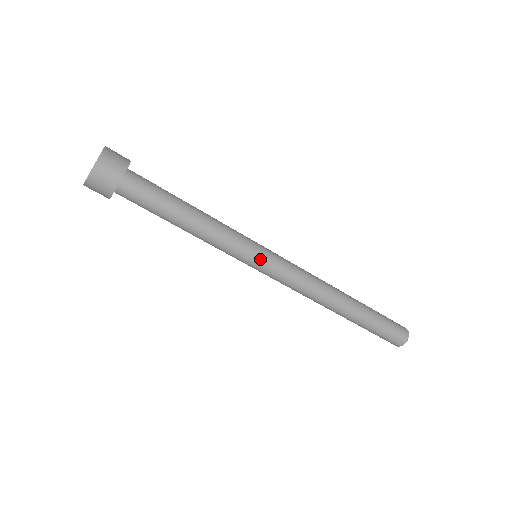
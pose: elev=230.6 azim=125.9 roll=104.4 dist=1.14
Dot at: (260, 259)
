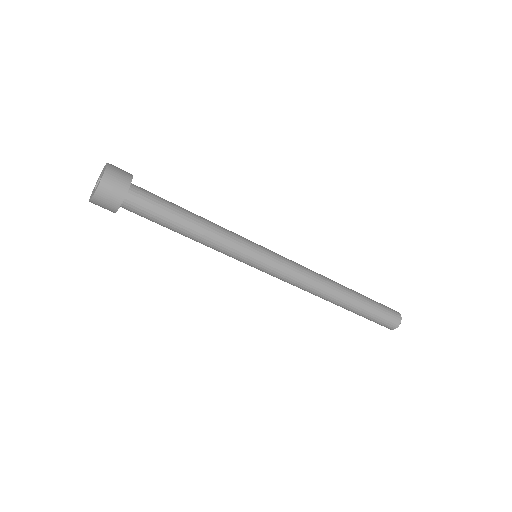
Dot at: (257, 264)
